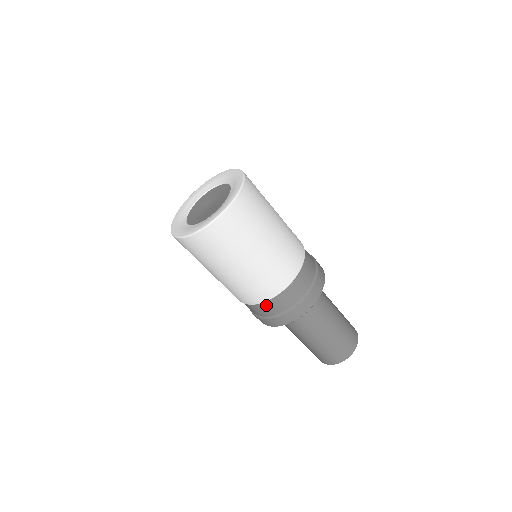
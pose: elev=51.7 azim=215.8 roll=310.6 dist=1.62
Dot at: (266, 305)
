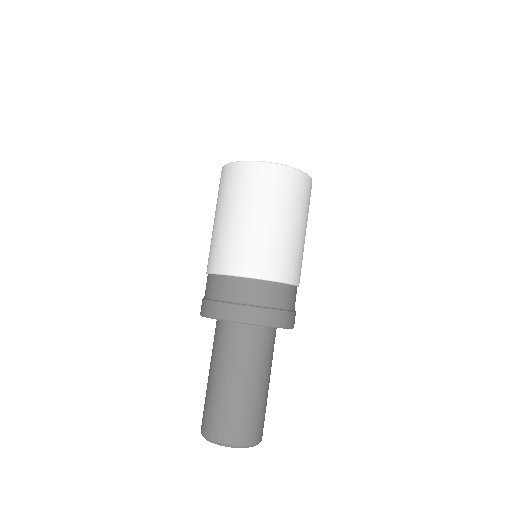
Dot at: (275, 288)
